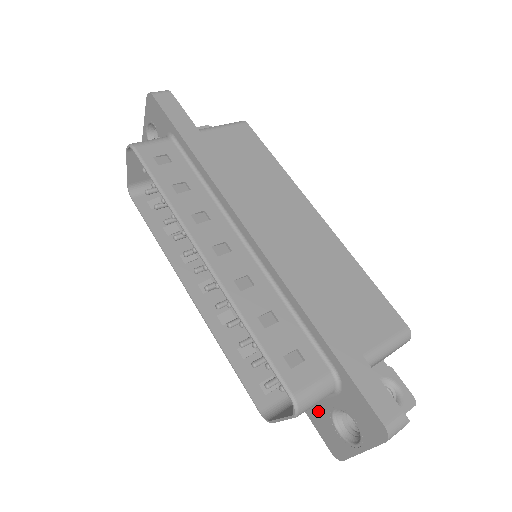
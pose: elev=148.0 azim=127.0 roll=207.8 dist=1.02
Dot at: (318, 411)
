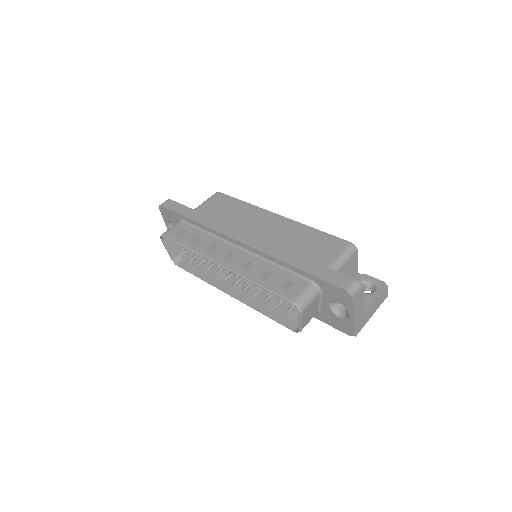
Dot at: (326, 315)
